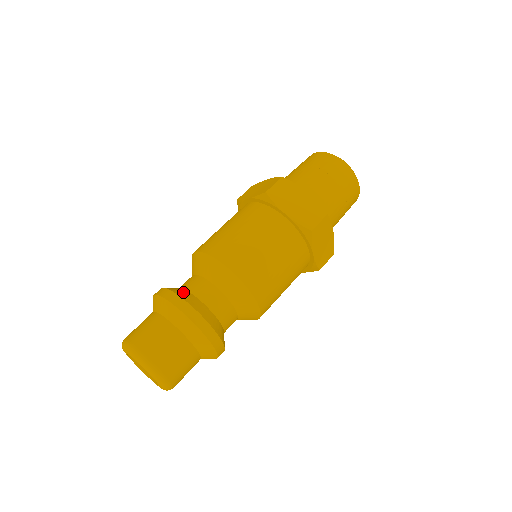
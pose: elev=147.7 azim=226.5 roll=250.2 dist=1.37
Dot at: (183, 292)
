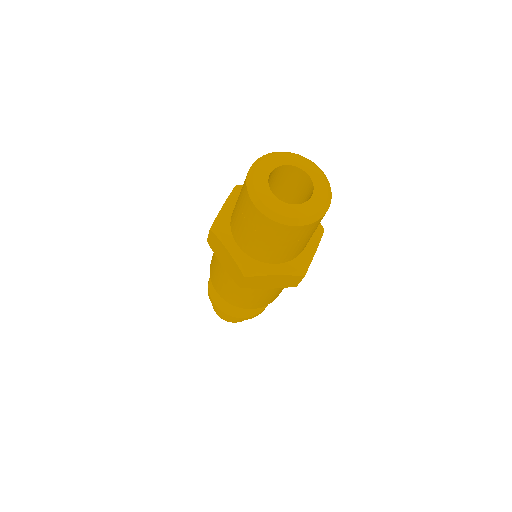
Dot at: occluded
